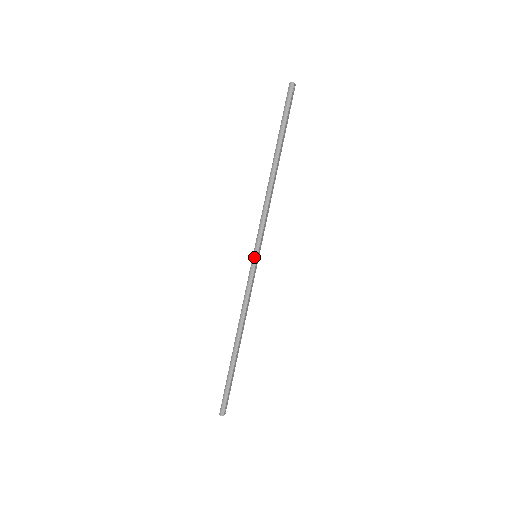
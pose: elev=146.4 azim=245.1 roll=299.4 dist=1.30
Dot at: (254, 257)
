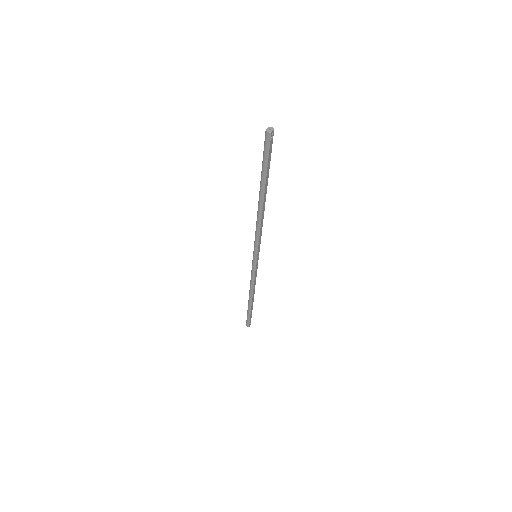
Dot at: (254, 259)
